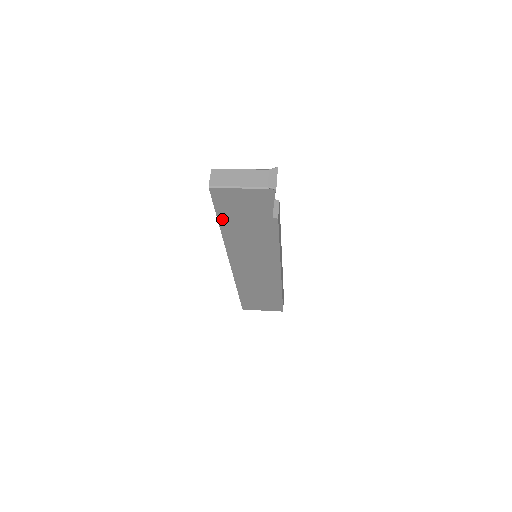
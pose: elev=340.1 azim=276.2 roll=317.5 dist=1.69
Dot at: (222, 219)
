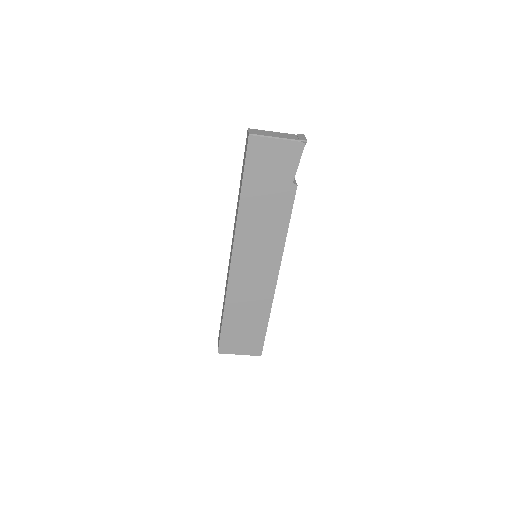
Dot at: (246, 183)
